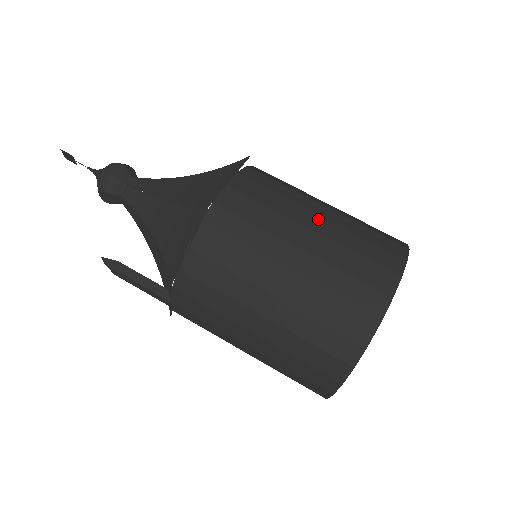
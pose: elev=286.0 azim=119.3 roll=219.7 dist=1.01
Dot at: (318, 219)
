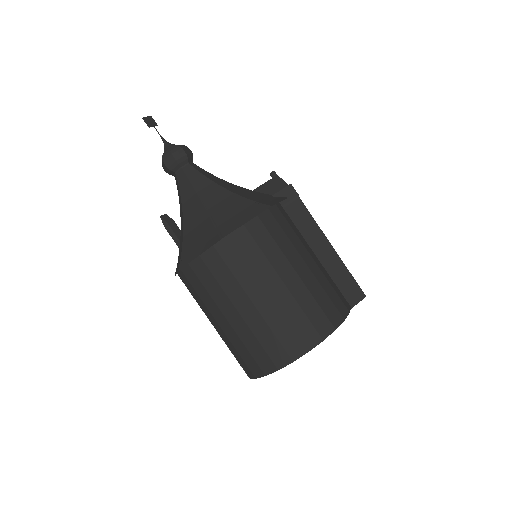
Dot at: (249, 306)
